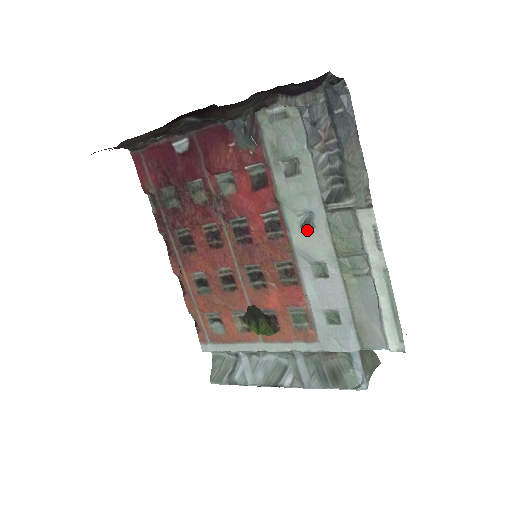
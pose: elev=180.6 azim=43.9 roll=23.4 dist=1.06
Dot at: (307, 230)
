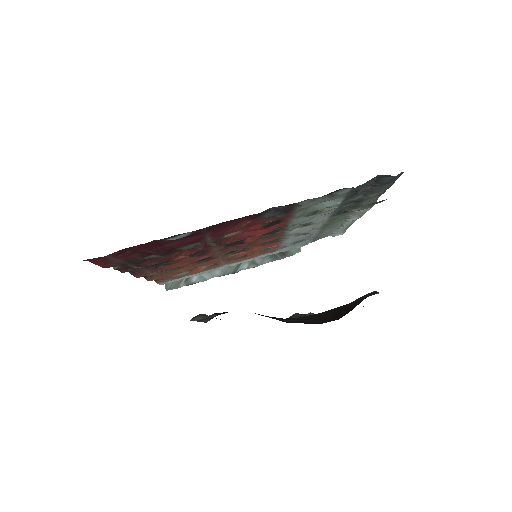
Dot at: (306, 226)
